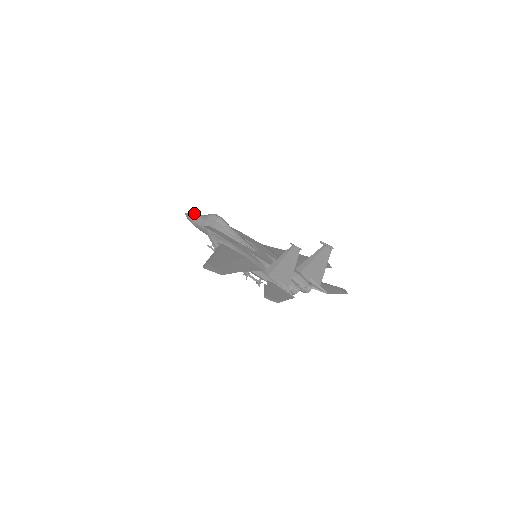
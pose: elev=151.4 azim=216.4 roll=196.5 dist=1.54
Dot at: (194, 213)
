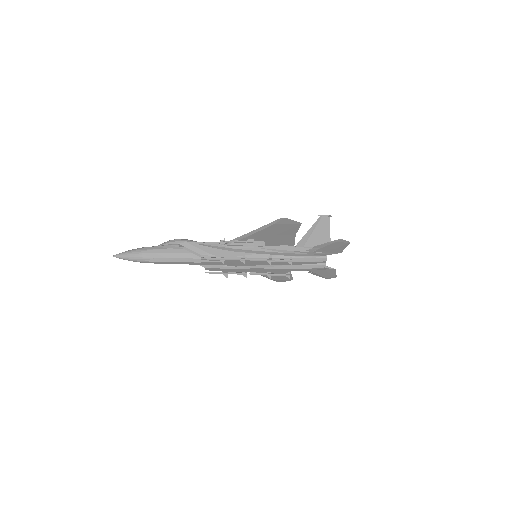
Dot at: occluded
